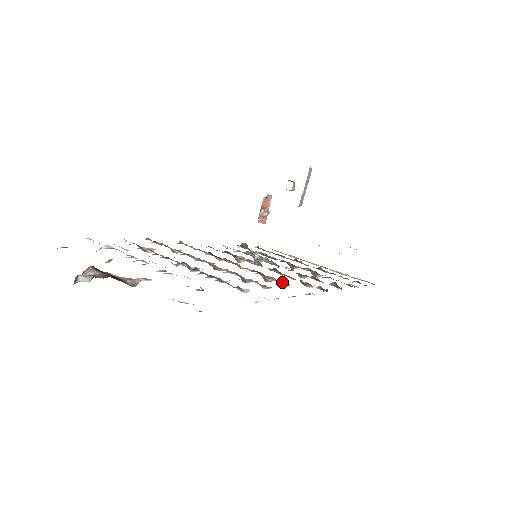
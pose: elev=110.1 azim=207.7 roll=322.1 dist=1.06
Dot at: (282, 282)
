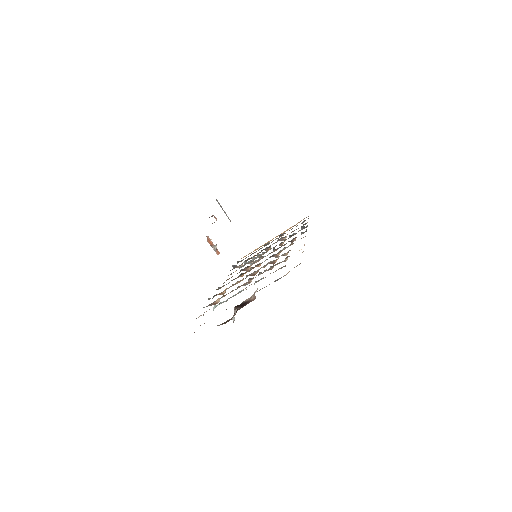
Dot at: occluded
